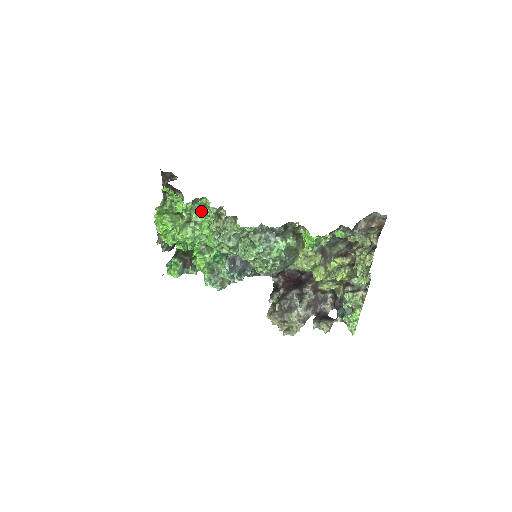
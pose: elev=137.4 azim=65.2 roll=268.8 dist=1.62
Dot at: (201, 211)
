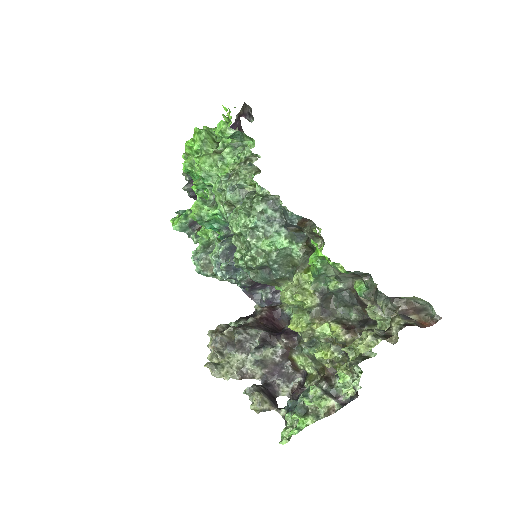
Dot at: (238, 152)
